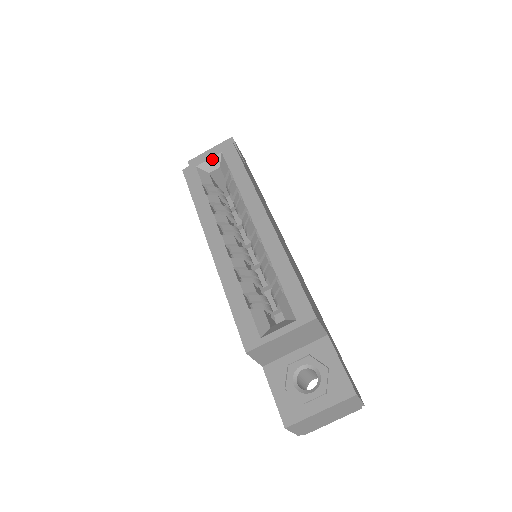
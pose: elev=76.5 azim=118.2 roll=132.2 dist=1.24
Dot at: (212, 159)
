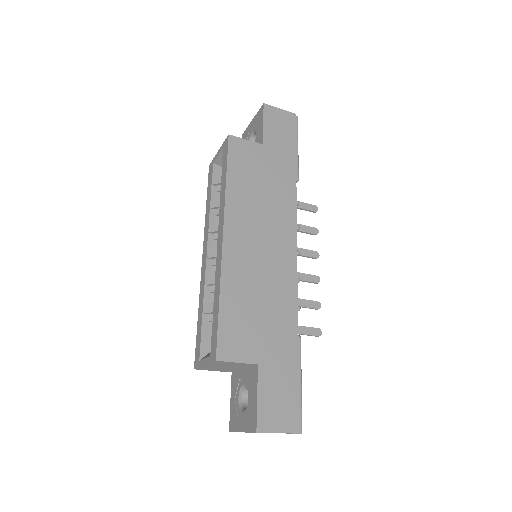
Dot at: (220, 155)
